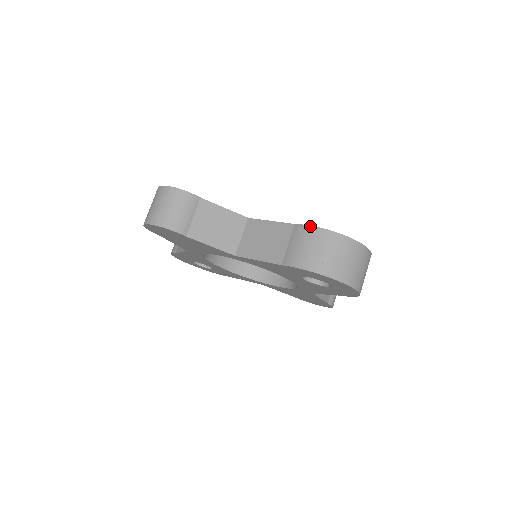
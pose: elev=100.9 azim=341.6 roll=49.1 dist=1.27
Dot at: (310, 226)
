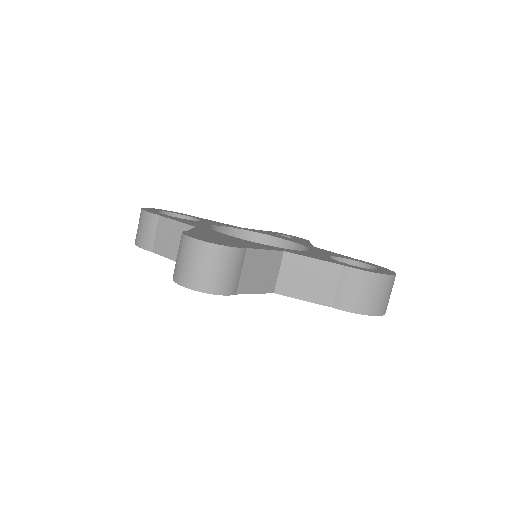
Dot at: (362, 271)
